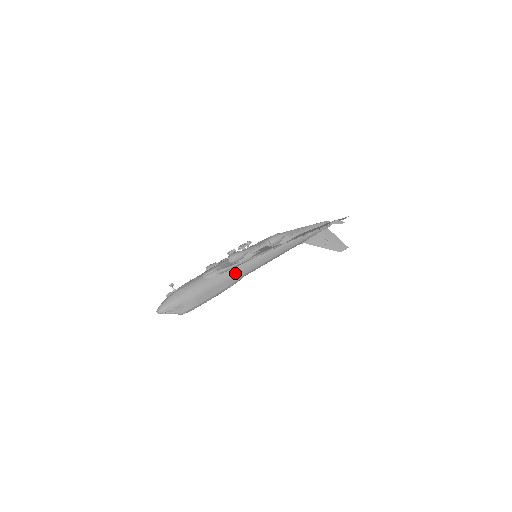
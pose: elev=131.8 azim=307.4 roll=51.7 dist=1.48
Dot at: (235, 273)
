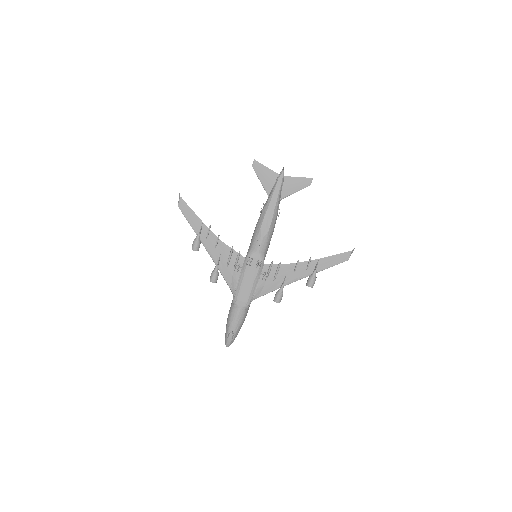
Dot at: occluded
